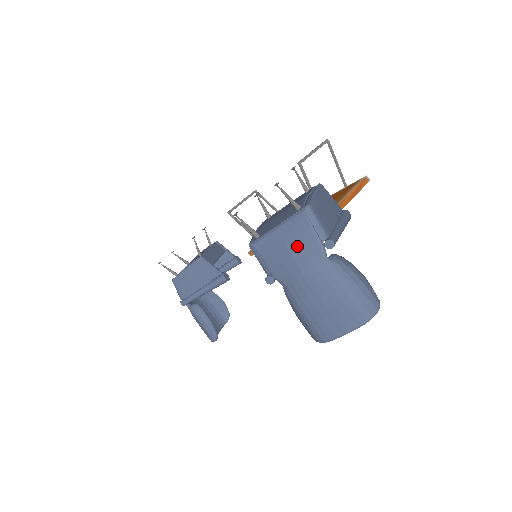
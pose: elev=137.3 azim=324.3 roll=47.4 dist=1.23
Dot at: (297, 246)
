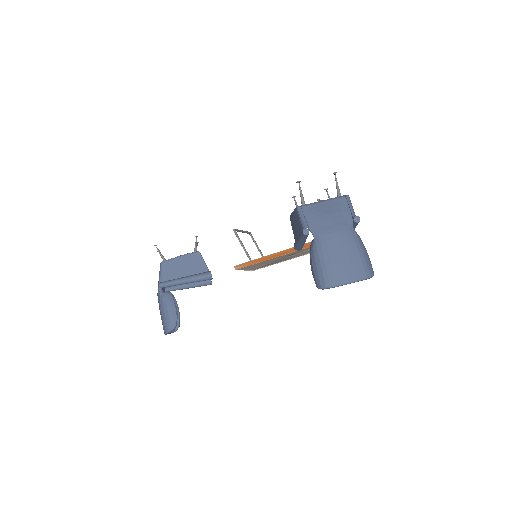
Dot at: (335, 213)
